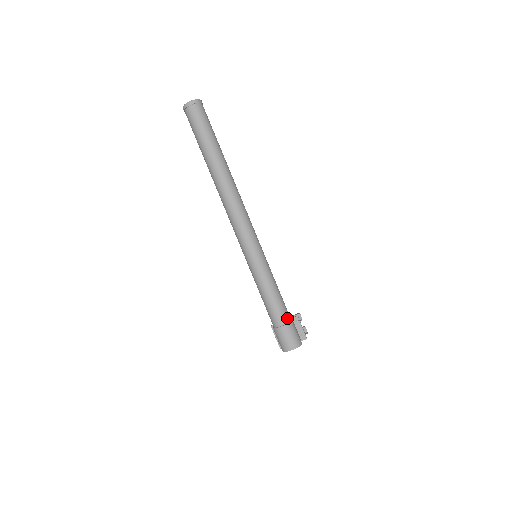
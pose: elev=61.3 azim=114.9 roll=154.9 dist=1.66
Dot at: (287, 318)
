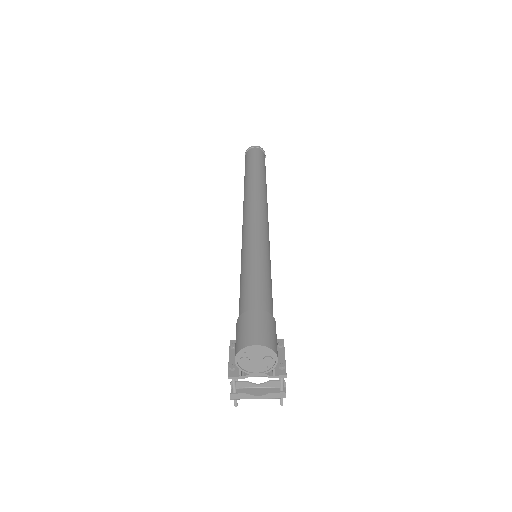
Dot at: (270, 310)
